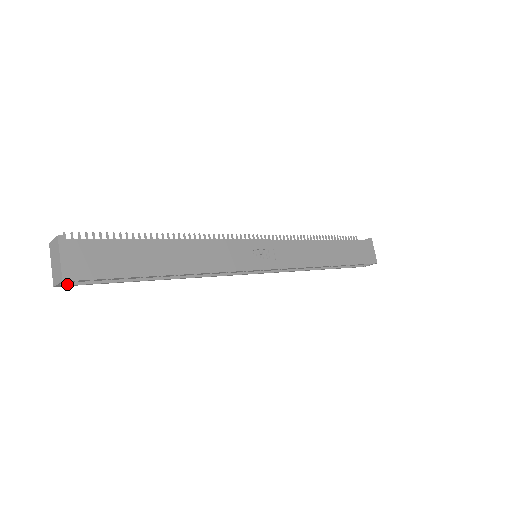
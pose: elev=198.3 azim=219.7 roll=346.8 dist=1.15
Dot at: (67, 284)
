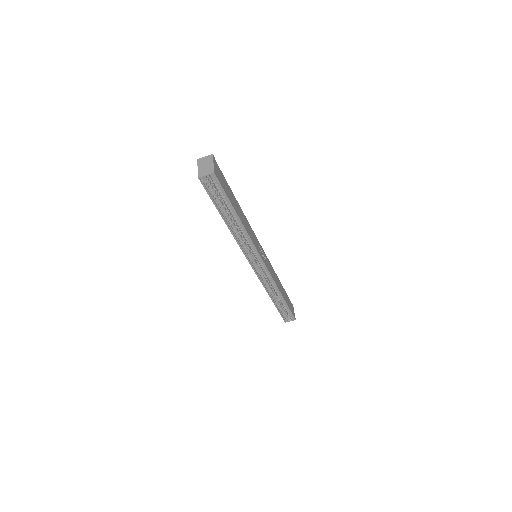
Dot at: (205, 180)
